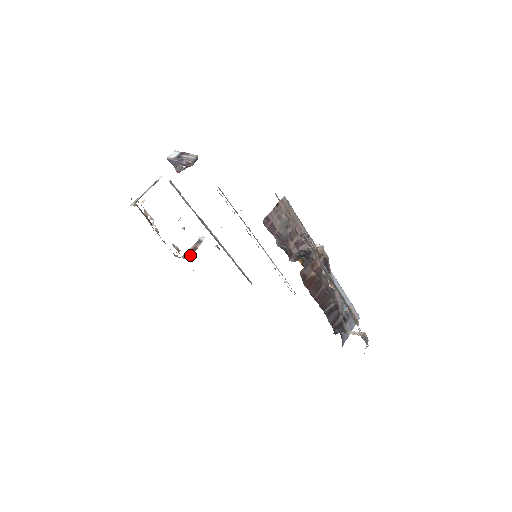
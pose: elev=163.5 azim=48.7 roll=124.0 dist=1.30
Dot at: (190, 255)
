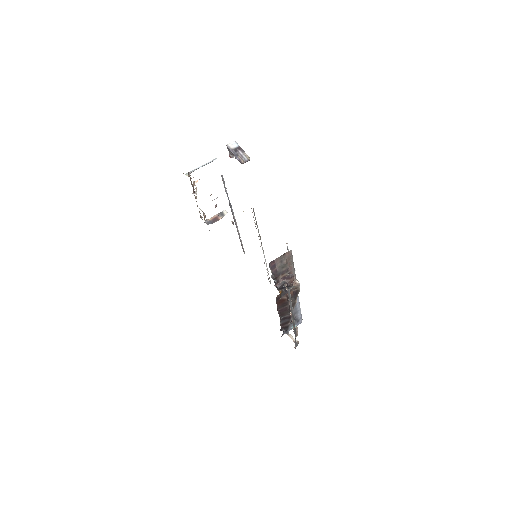
Dot at: (211, 223)
